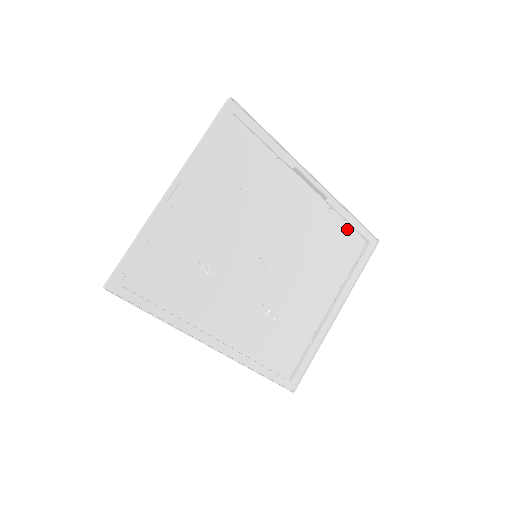
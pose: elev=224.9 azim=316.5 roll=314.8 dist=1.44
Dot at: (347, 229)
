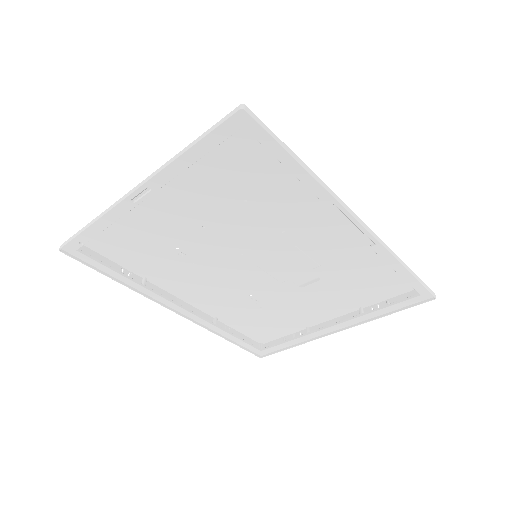
Dot at: occluded
